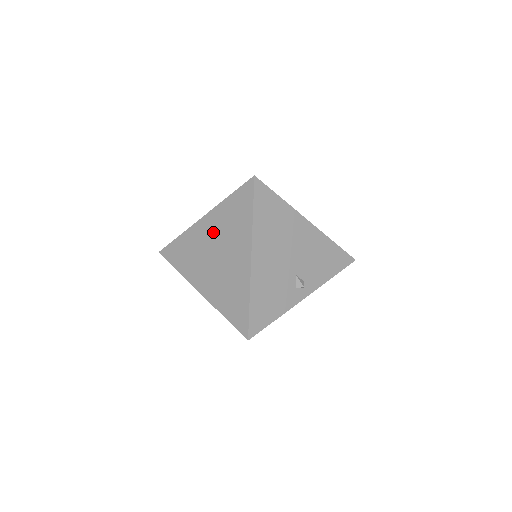
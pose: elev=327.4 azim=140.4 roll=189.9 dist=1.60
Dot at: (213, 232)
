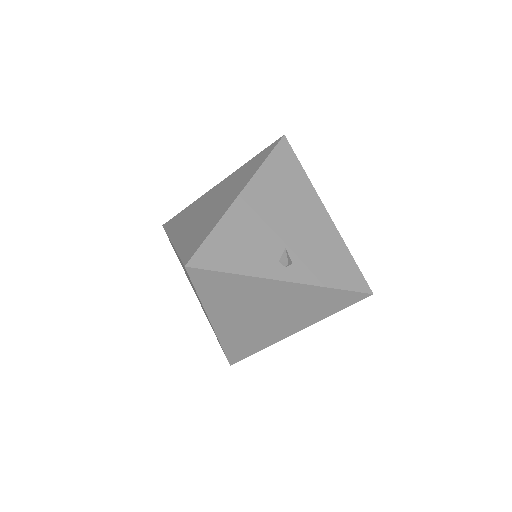
Dot at: (220, 189)
